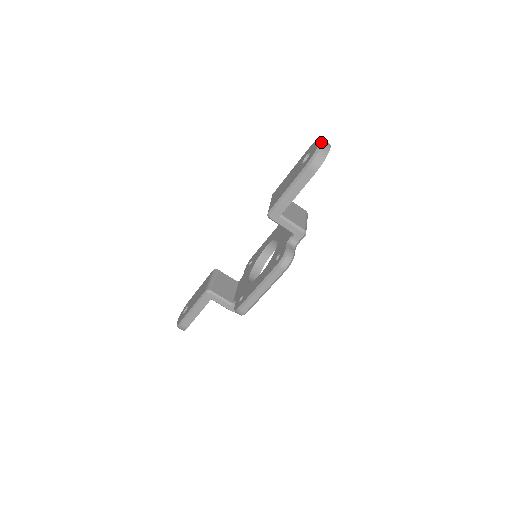
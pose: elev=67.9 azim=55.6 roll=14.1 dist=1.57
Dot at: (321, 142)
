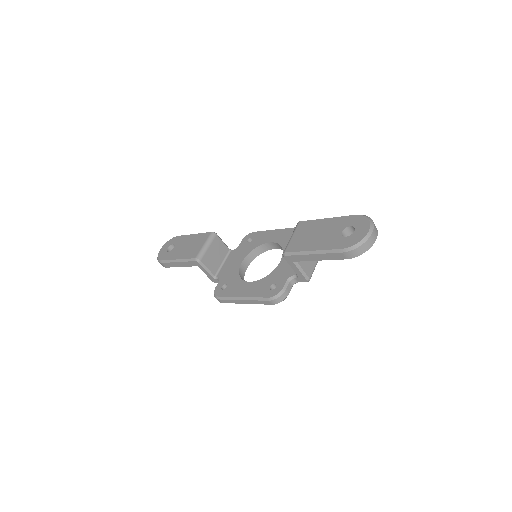
Dot at: (370, 233)
